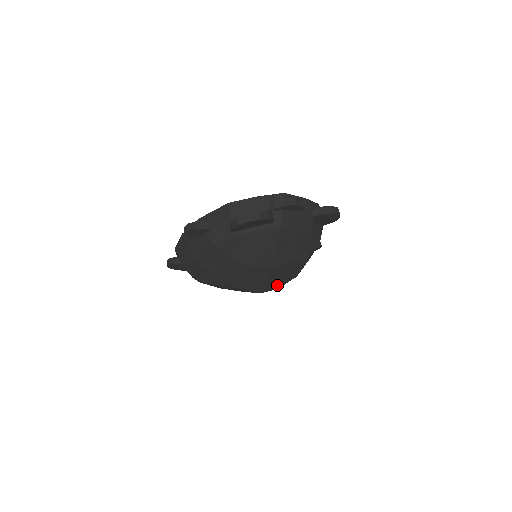
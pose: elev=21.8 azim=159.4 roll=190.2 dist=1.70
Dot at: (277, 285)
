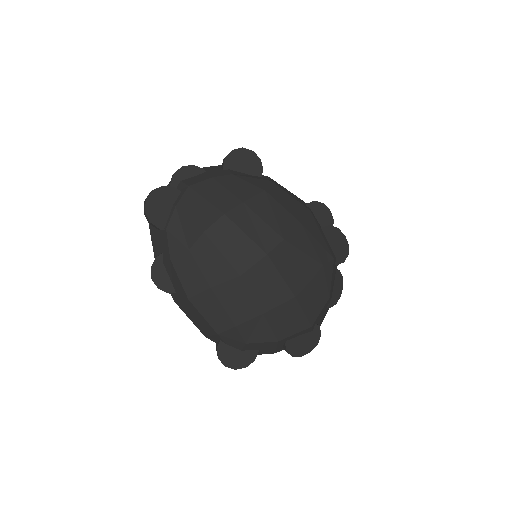
Dot at: (274, 236)
